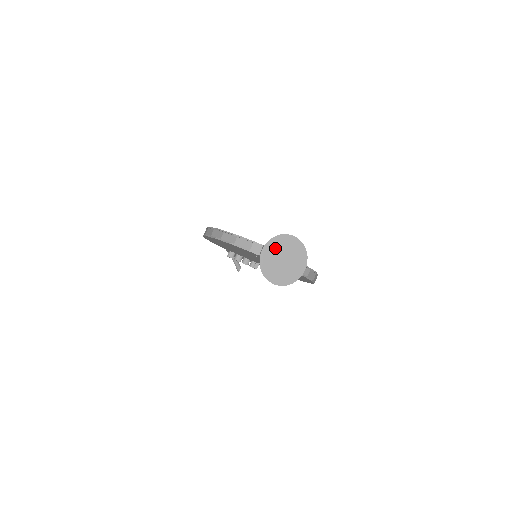
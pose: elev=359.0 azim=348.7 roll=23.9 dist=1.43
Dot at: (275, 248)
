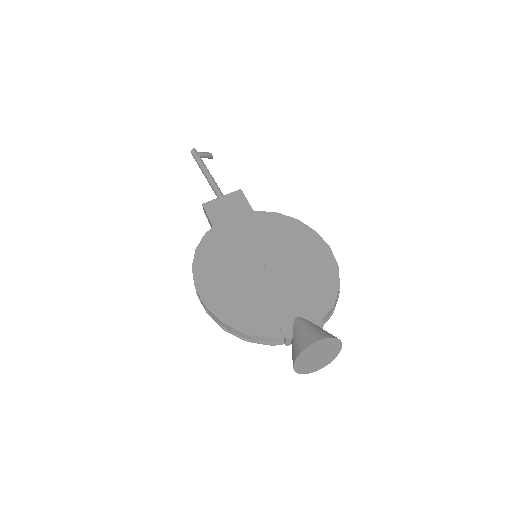
Dot at: (305, 358)
